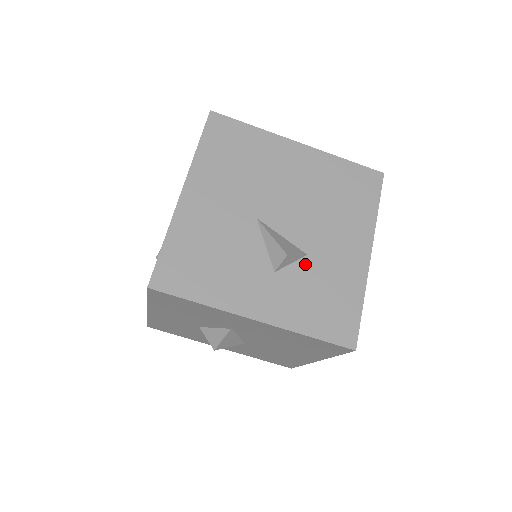
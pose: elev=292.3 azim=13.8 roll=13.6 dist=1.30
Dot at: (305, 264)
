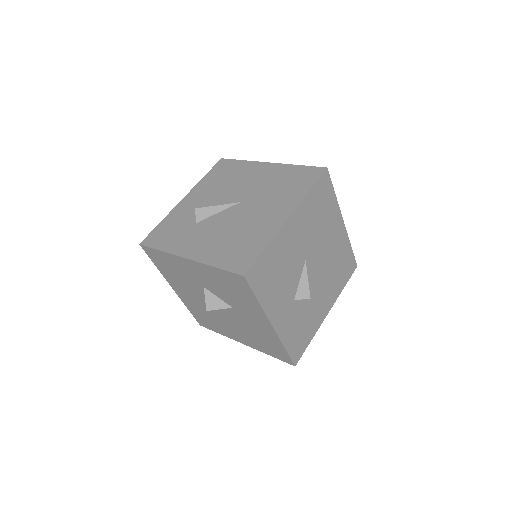
Dot at: (306, 303)
